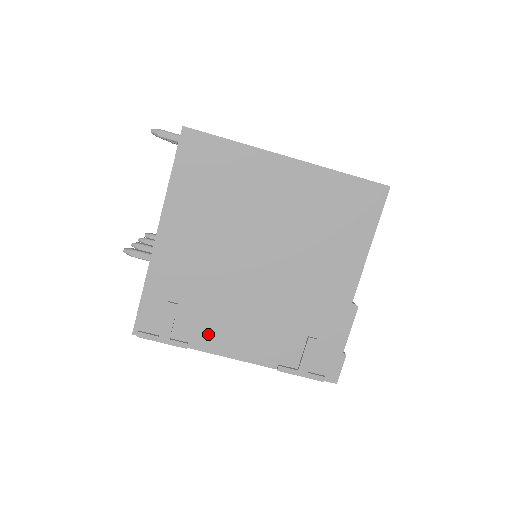
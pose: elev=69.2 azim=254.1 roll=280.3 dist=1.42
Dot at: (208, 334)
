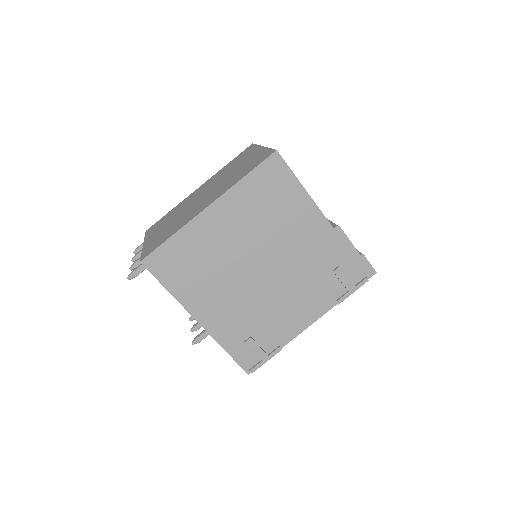
Dot at: (283, 331)
